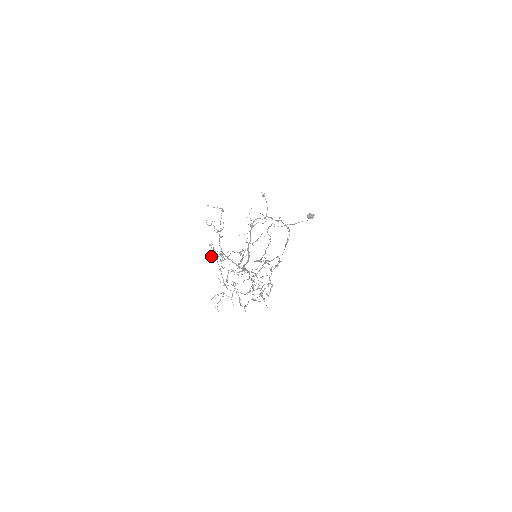
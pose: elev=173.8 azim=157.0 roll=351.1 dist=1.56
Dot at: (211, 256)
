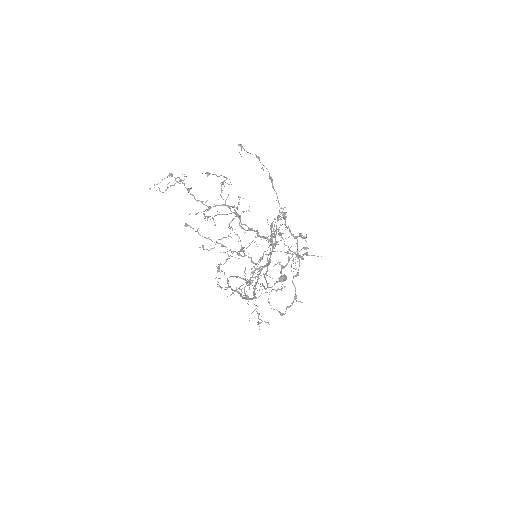
Dot at: (199, 247)
